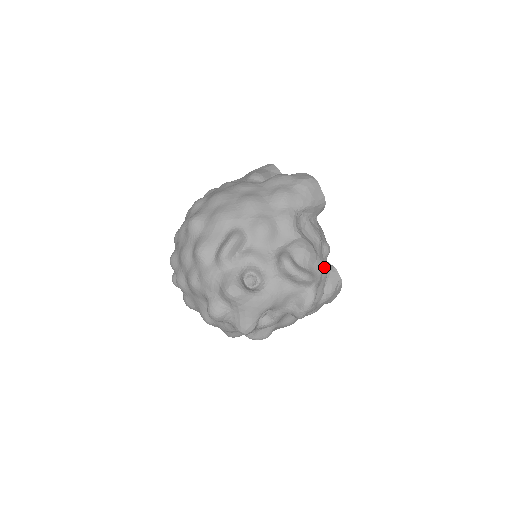
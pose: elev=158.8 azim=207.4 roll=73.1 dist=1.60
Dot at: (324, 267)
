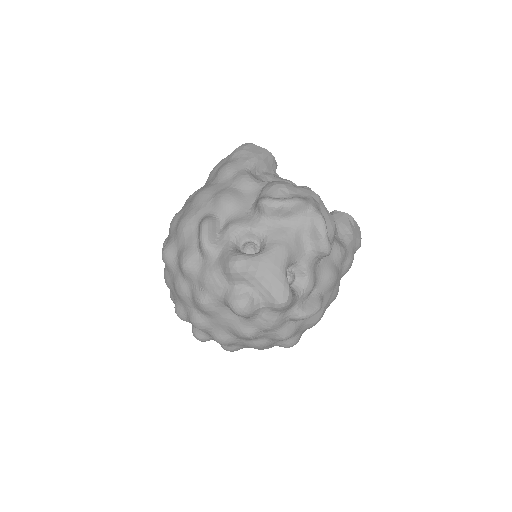
Dot at: (310, 191)
